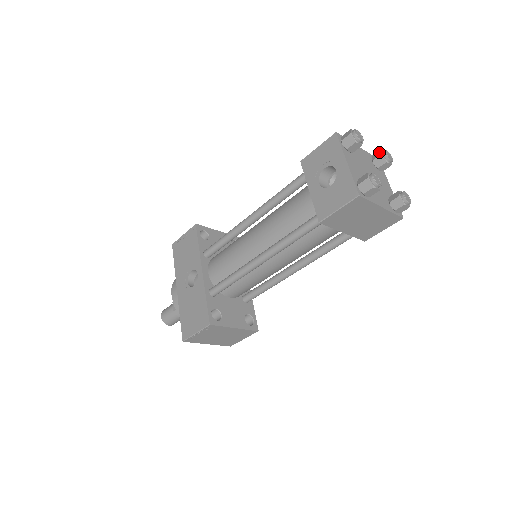
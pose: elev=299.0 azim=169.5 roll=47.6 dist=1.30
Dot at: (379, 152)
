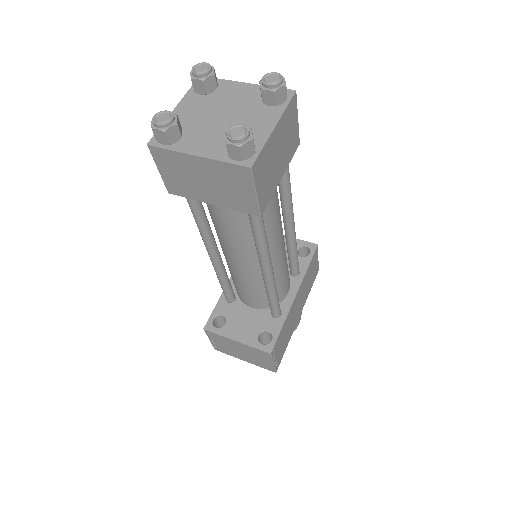
Dot at: occluded
